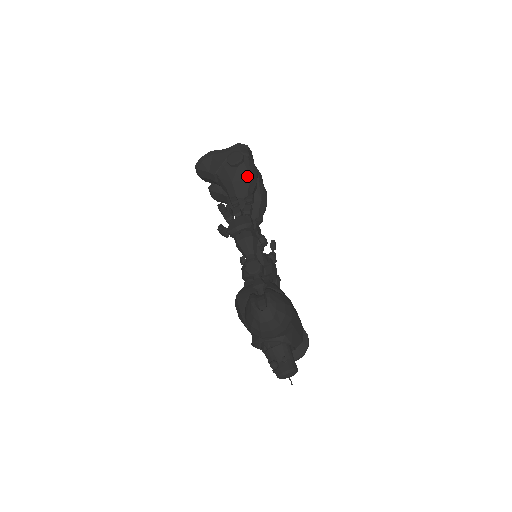
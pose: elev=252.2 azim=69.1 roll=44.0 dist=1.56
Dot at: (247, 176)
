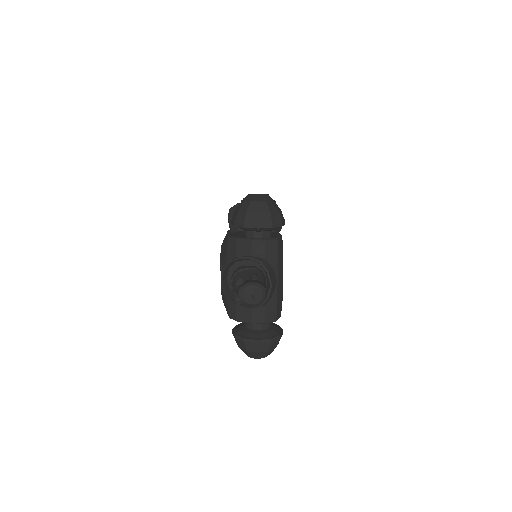
Dot at: occluded
